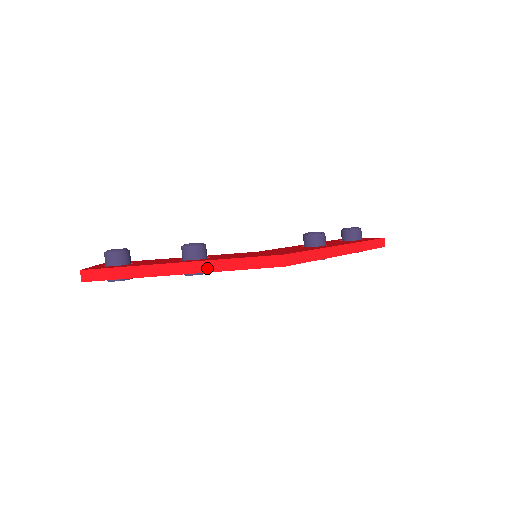
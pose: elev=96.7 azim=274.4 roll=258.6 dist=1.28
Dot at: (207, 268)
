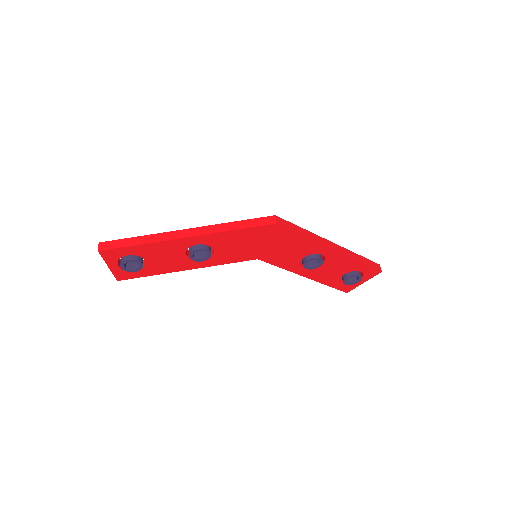
Dot at: (208, 231)
